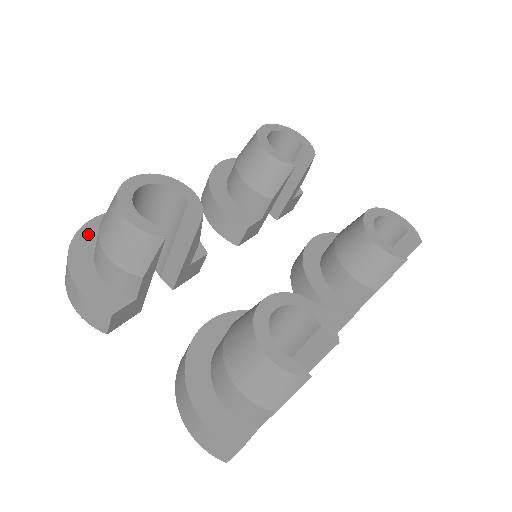
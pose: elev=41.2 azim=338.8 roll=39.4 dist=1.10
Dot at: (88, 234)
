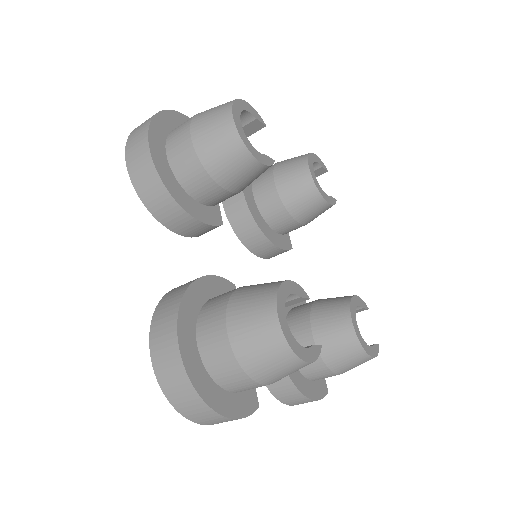
Dot at: (195, 371)
